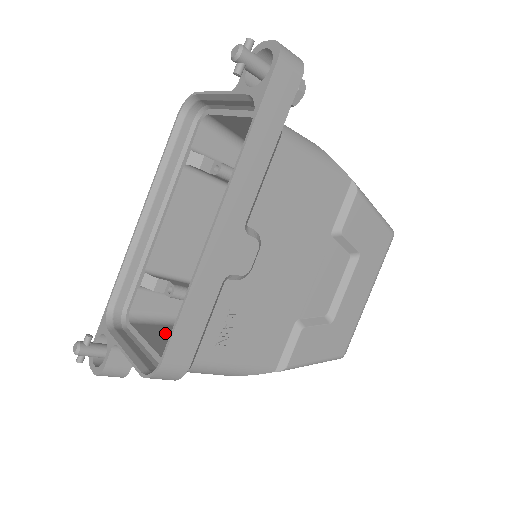
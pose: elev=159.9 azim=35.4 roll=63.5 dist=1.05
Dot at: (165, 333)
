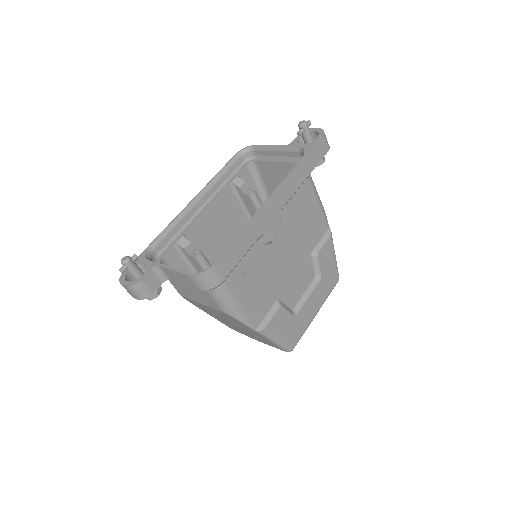
Dot at: occluded
